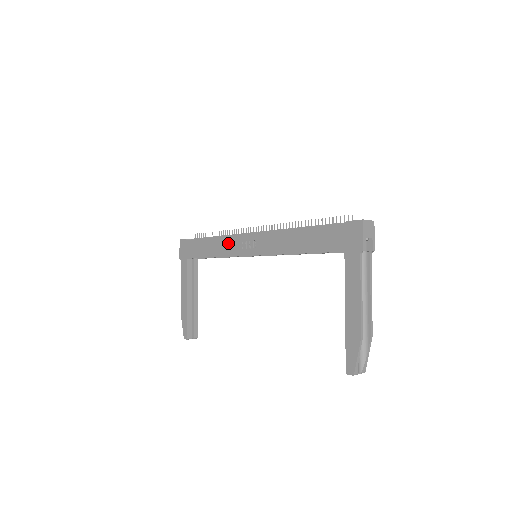
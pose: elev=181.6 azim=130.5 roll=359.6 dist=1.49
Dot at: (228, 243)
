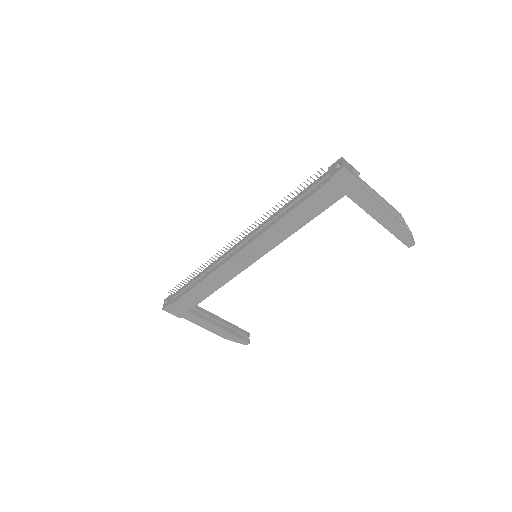
Dot at: (223, 272)
